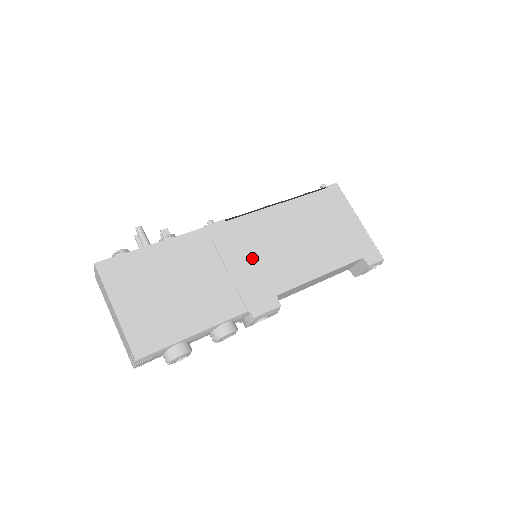
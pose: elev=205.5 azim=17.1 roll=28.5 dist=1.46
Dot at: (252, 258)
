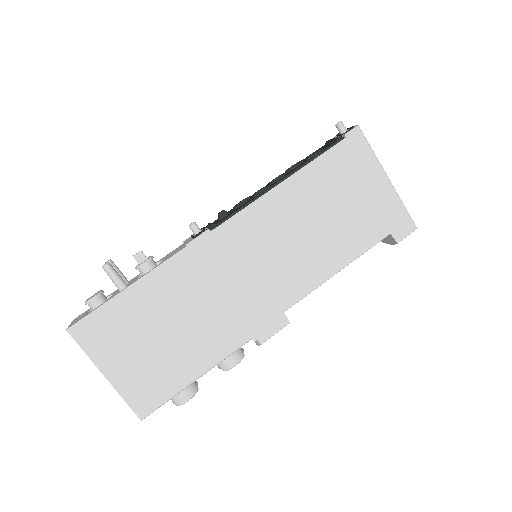
Dot at: (251, 273)
